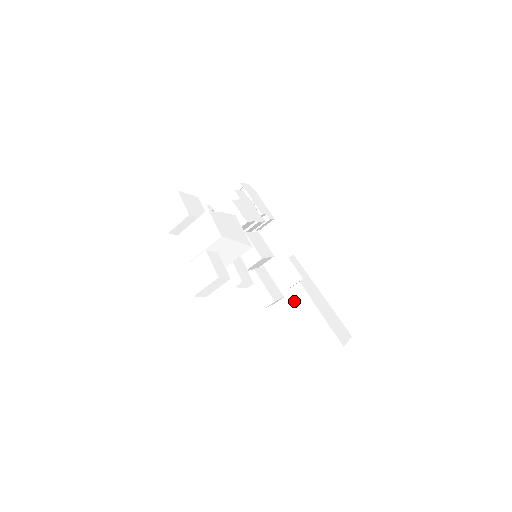
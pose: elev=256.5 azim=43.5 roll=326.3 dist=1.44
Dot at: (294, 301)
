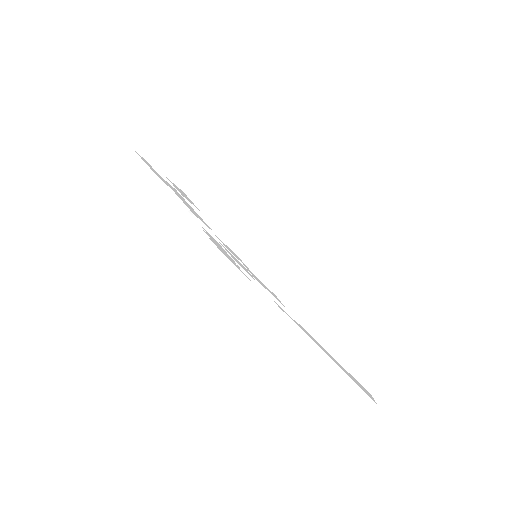
Dot at: (313, 319)
